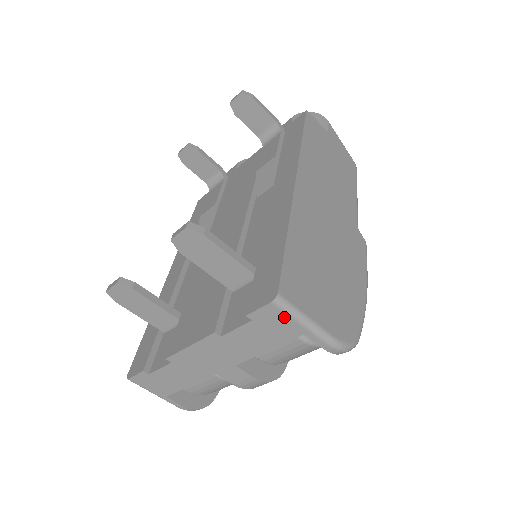
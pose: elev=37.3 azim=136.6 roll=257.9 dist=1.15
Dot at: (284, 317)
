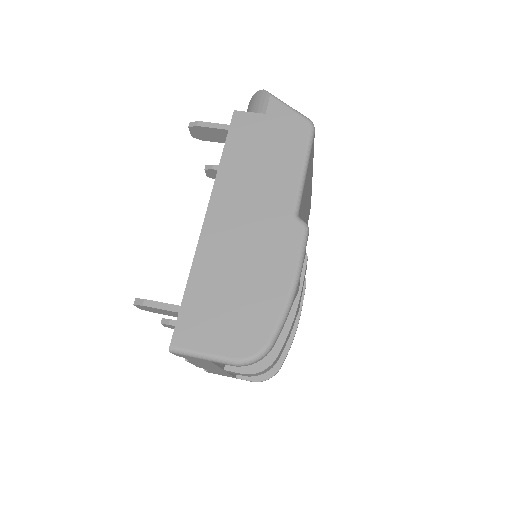
Dot at: (188, 356)
